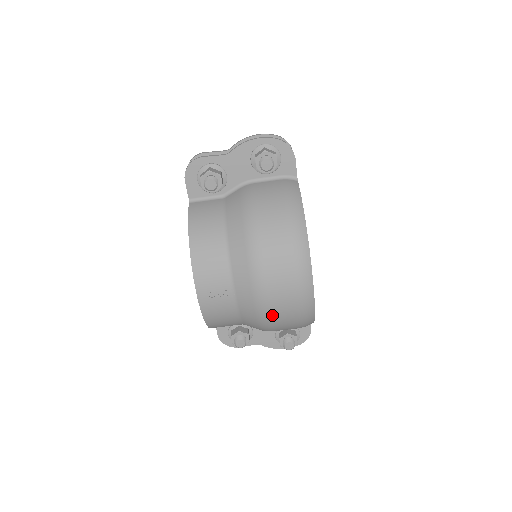
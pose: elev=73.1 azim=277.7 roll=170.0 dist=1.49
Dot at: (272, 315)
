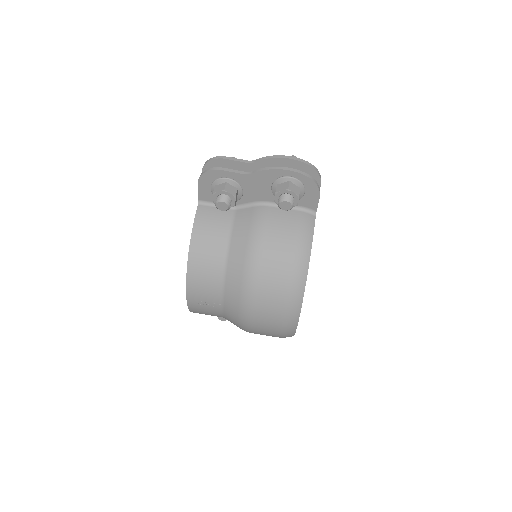
Dot at: (253, 331)
